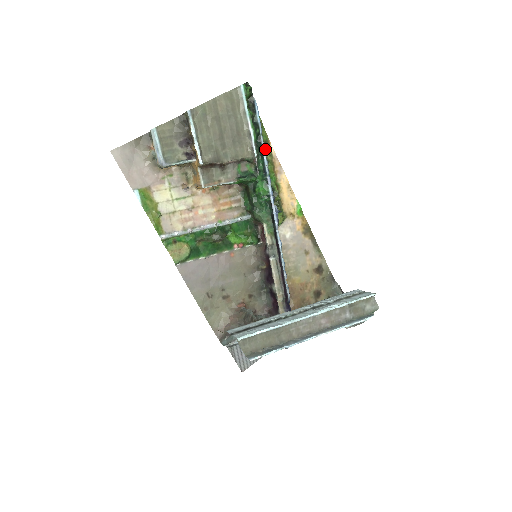
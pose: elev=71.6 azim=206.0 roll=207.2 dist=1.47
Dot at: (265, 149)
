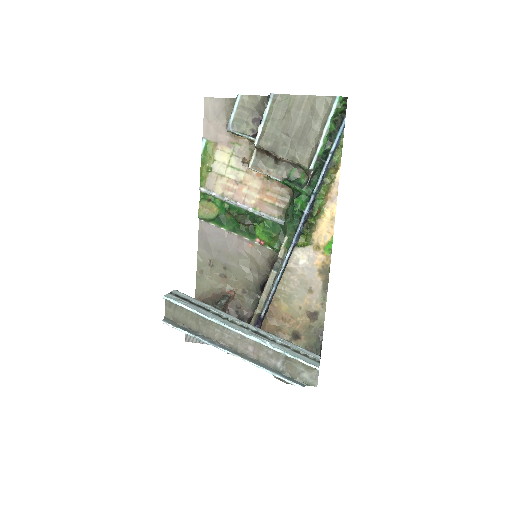
Dot at: (329, 169)
